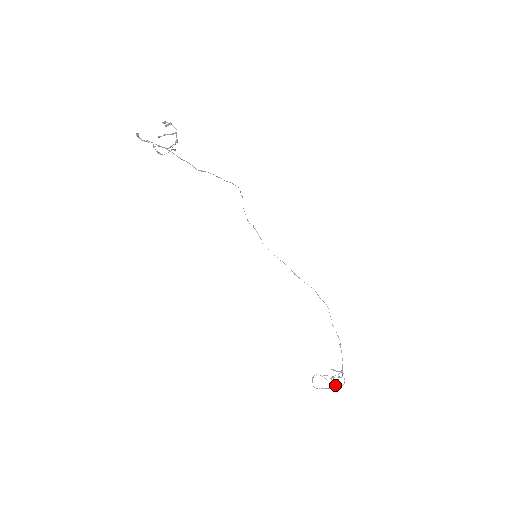
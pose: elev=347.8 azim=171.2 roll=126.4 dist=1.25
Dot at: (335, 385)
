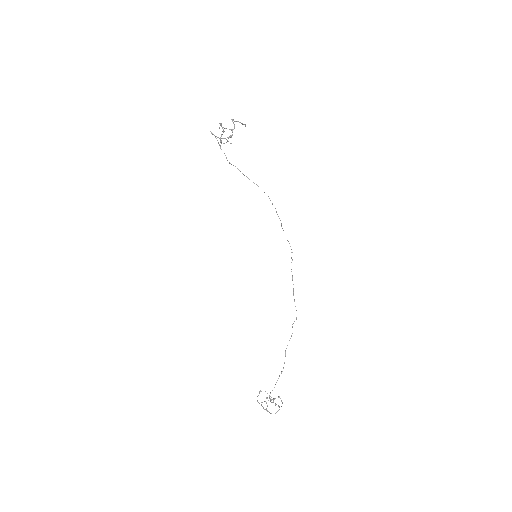
Dot at: occluded
